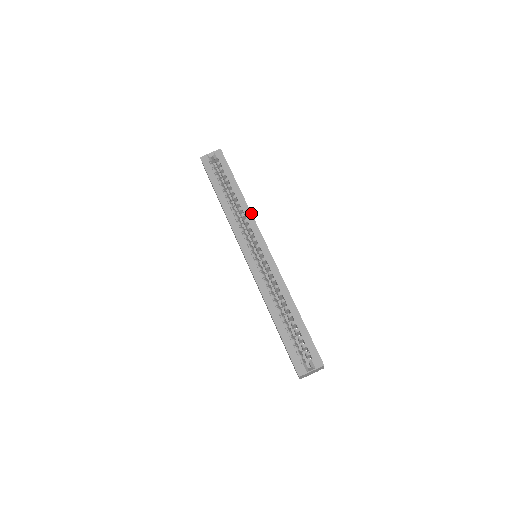
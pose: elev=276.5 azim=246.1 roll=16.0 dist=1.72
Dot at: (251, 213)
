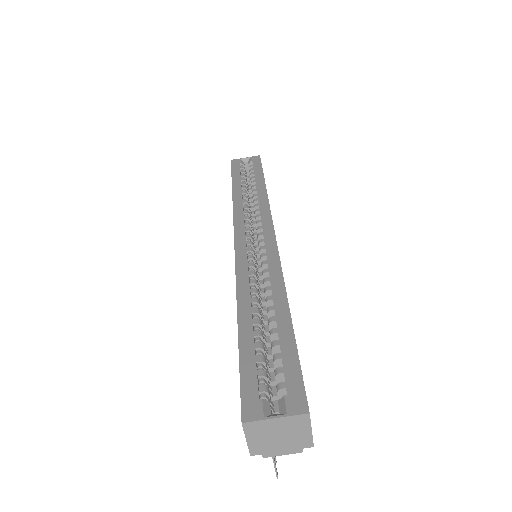
Dot at: (268, 202)
